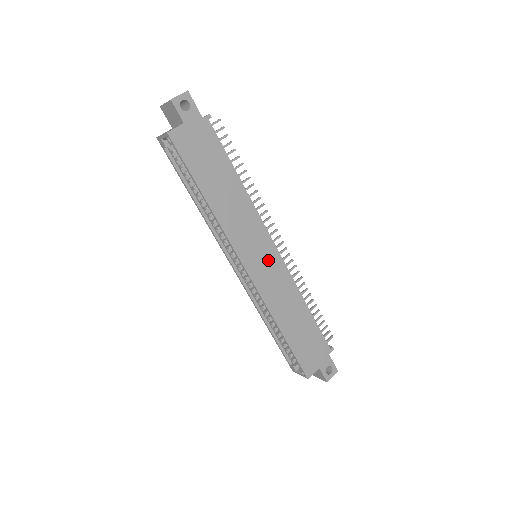
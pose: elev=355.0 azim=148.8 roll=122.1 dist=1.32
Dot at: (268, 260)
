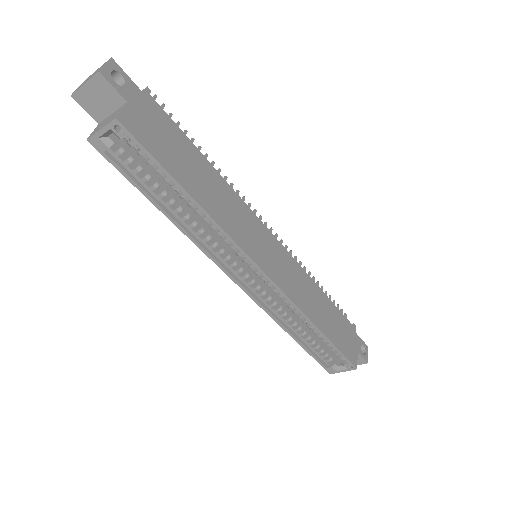
Dot at: (274, 253)
